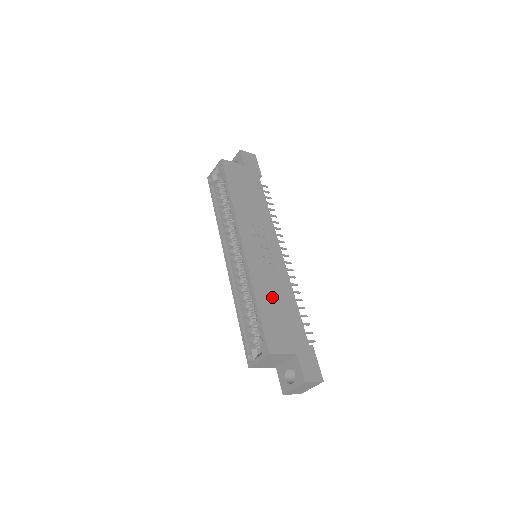
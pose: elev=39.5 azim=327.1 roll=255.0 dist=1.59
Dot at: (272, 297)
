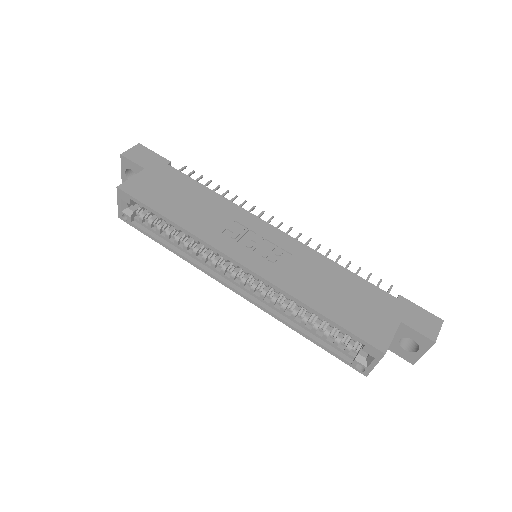
Dot at: (323, 289)
